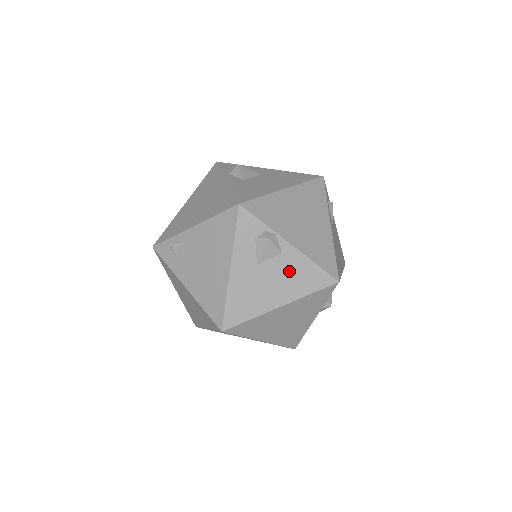
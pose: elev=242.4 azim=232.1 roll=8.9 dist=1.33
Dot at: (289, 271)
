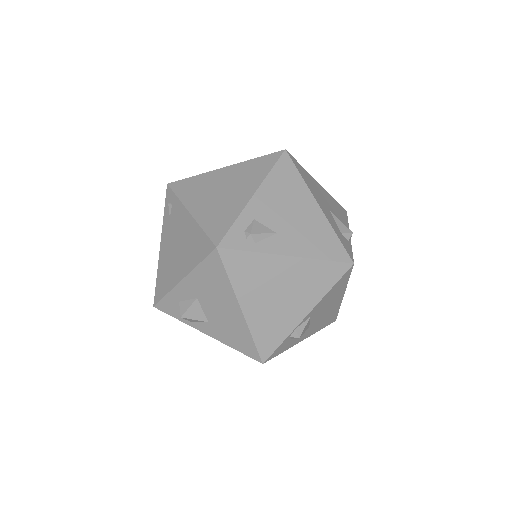
Dot at: (325, 304)
